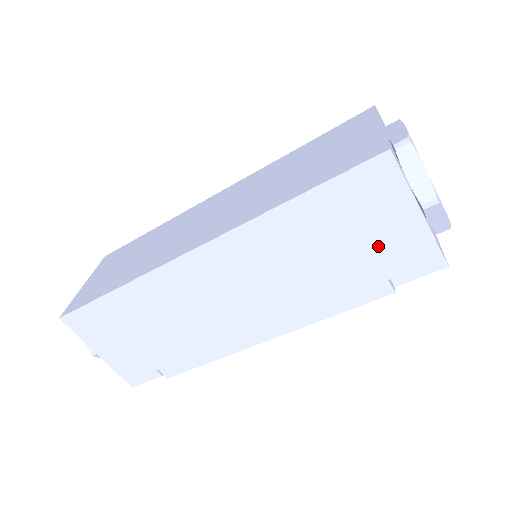
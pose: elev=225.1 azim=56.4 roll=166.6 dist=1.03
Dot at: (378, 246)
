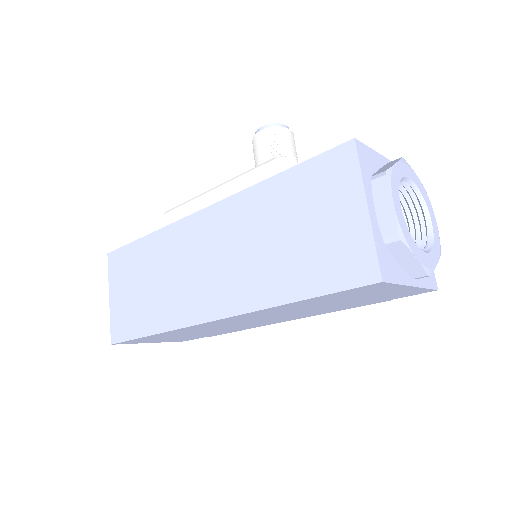
Dot at: (375, 297)
